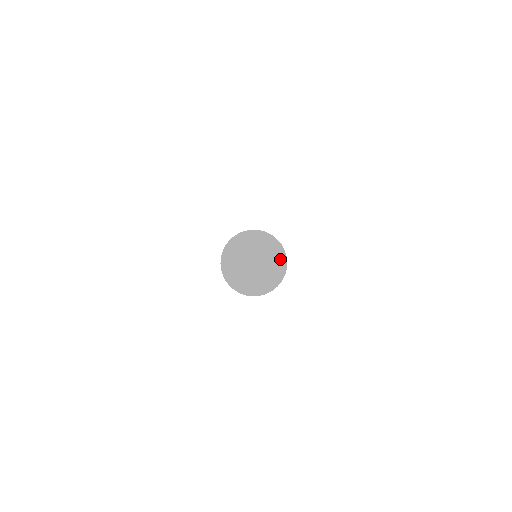
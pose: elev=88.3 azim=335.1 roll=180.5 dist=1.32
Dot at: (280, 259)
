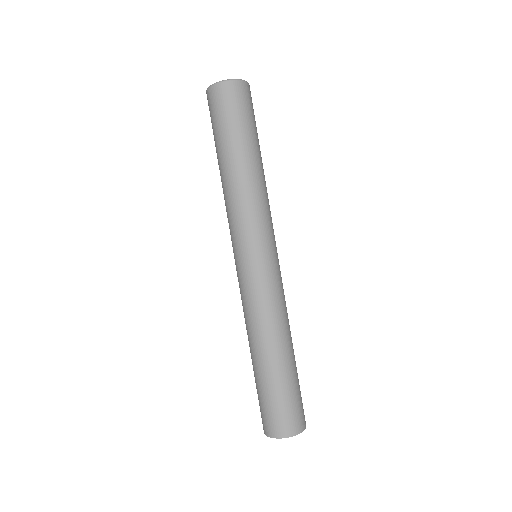
Dot at: occluded
